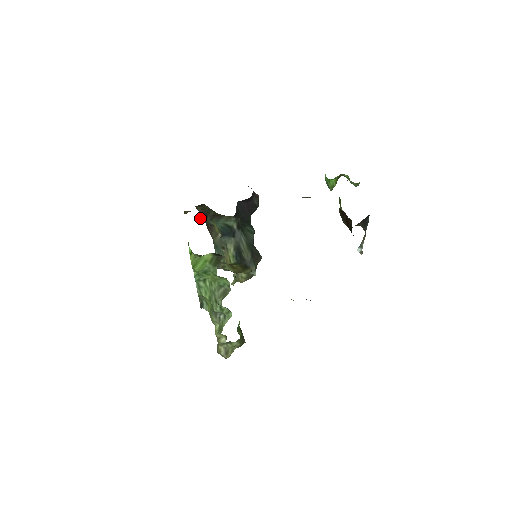
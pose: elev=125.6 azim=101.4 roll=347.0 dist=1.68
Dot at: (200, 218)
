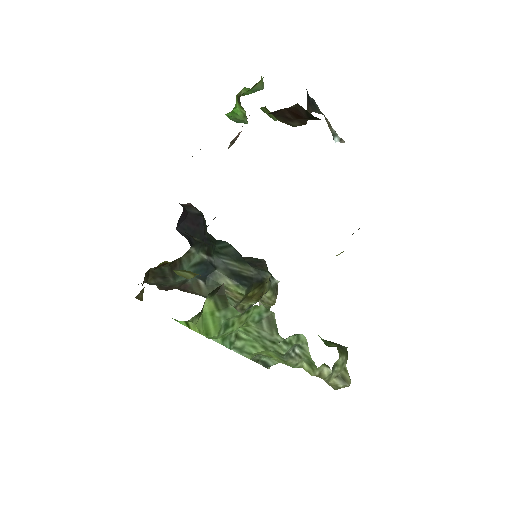
Dot at: (165, 290)
